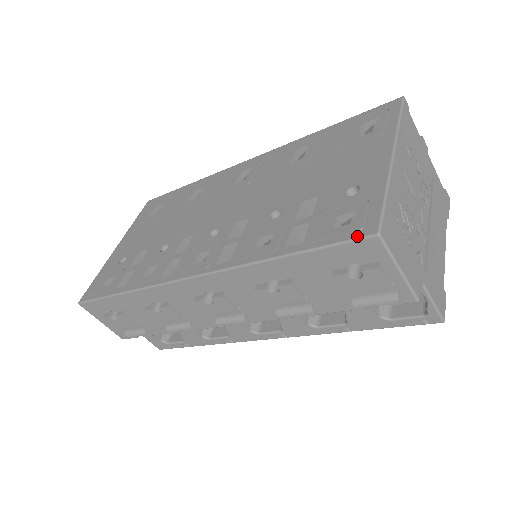
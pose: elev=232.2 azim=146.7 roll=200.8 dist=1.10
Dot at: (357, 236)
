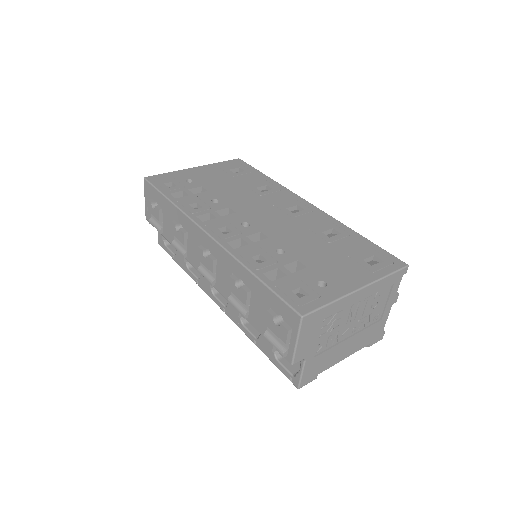
Dot at: (294, 307)
